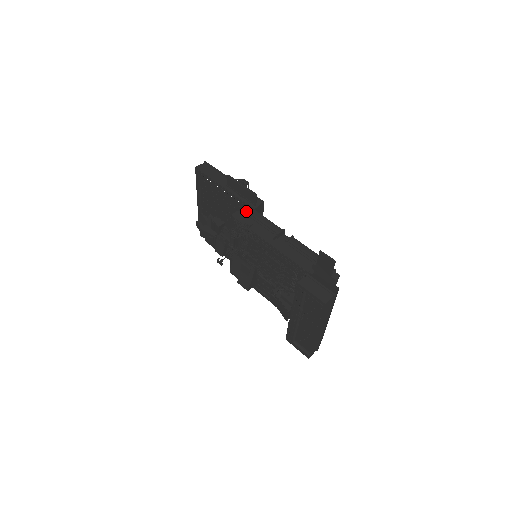
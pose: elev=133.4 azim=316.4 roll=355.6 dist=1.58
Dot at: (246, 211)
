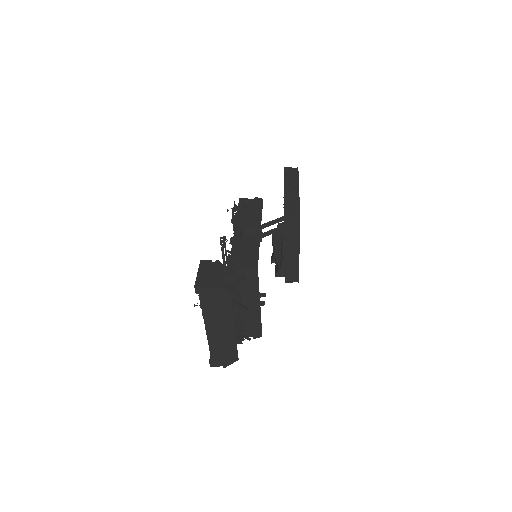
Dot at: (254, 201)
